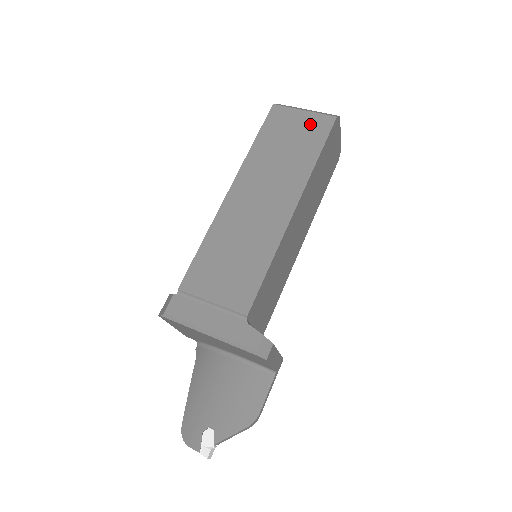
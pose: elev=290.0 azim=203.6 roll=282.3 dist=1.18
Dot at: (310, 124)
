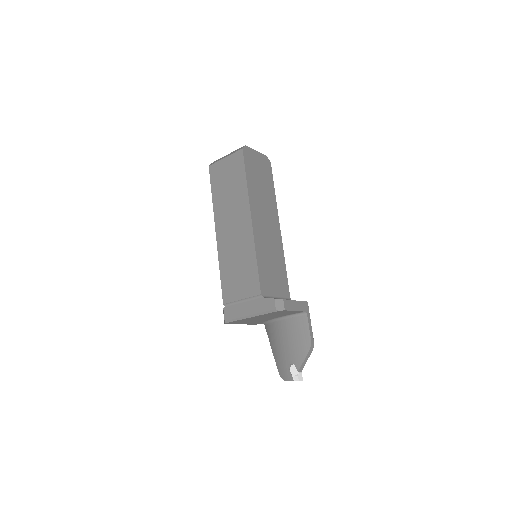
Dot at: (232, 164)
